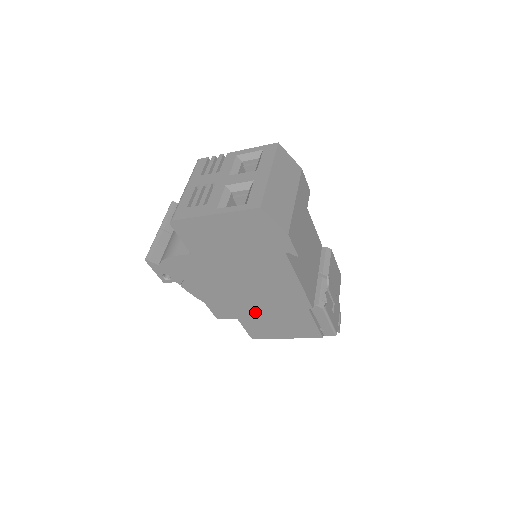
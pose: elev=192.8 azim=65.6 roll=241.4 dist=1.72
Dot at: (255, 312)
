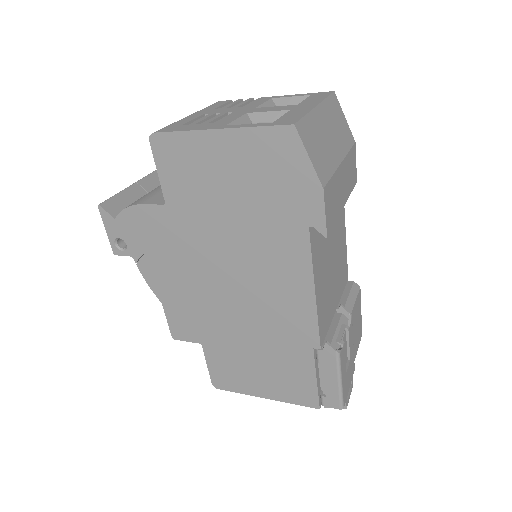
Dot at: (231, 337)
